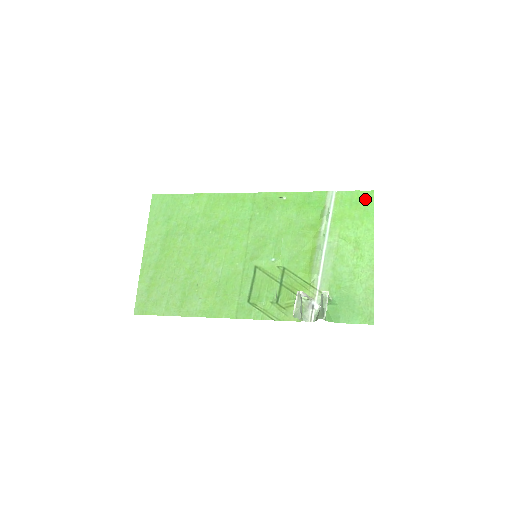
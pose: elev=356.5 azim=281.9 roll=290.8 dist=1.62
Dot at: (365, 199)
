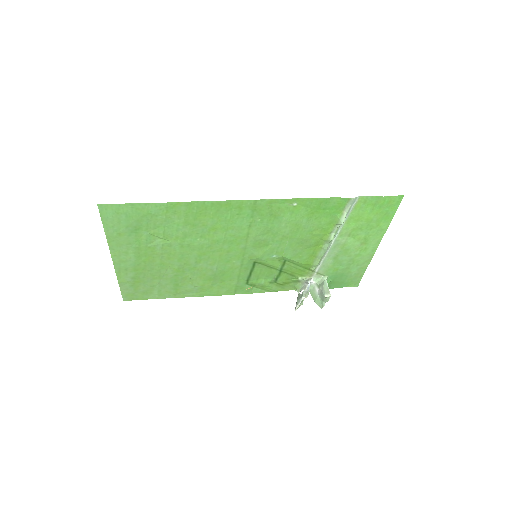
Dot at: (391, 204)
